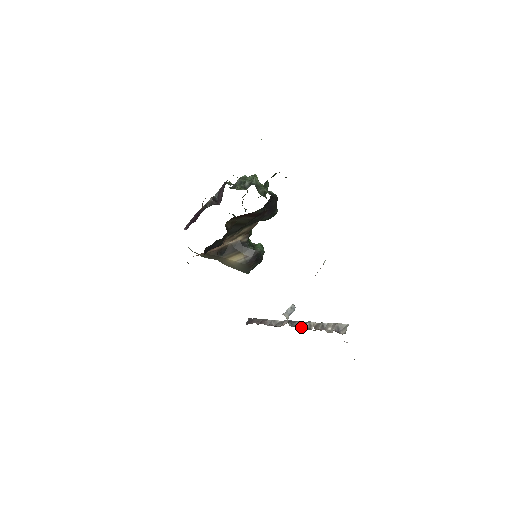
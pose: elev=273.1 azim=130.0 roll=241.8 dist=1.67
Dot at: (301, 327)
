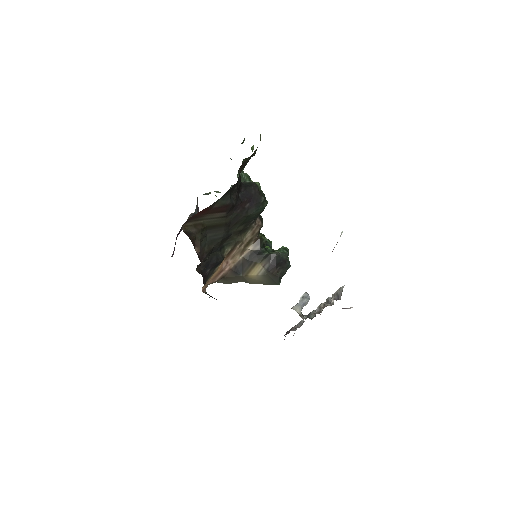
Dot at: (314, 315)
